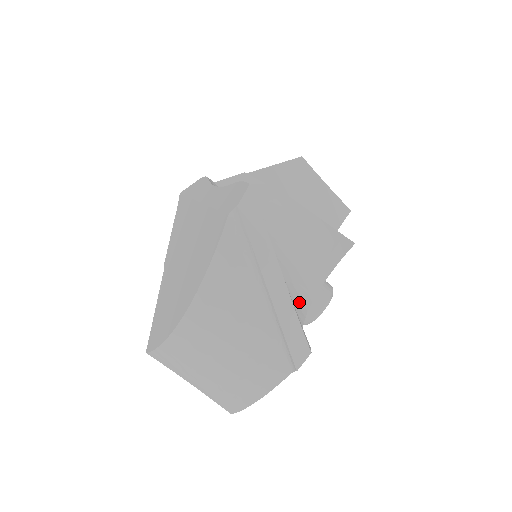
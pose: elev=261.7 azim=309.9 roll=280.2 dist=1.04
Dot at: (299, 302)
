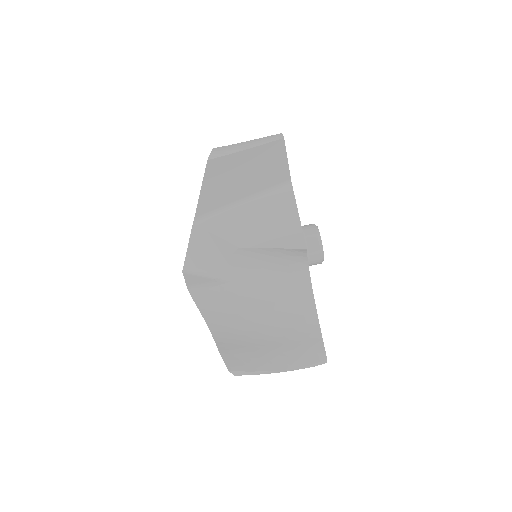
Dot at: (304, 296)
